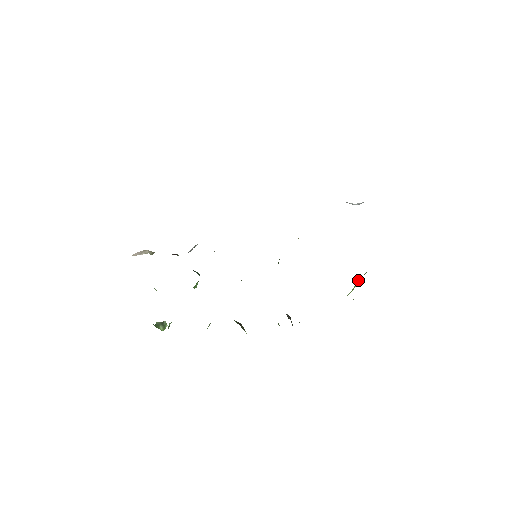
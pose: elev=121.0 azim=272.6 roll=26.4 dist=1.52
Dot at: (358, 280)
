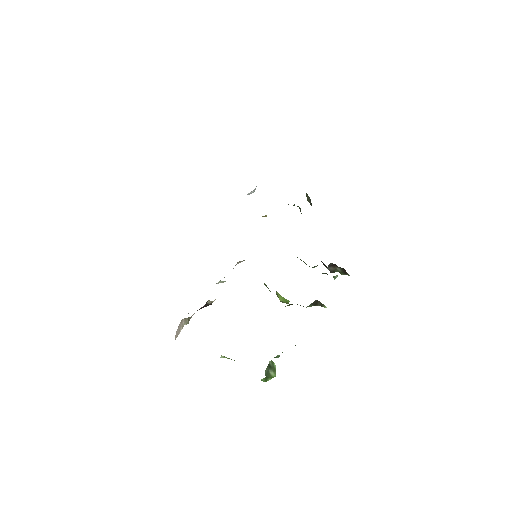
Dot at: occluded
